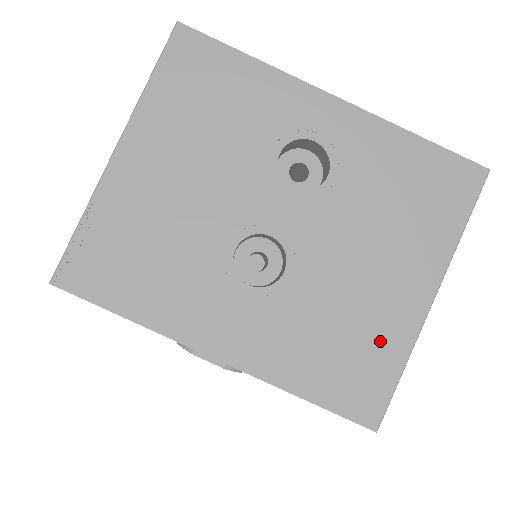
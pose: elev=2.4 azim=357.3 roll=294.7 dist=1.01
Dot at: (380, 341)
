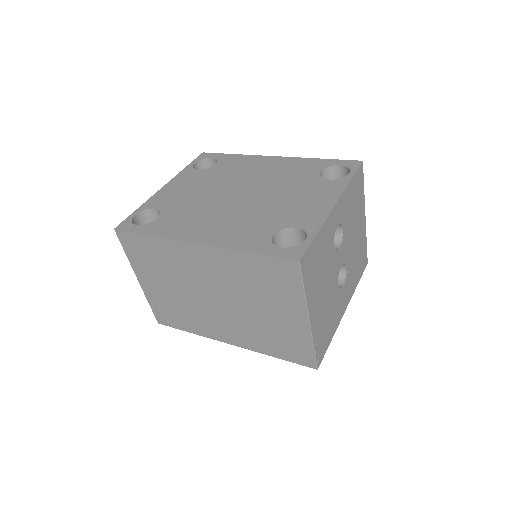
Dot at: (362, 245)
